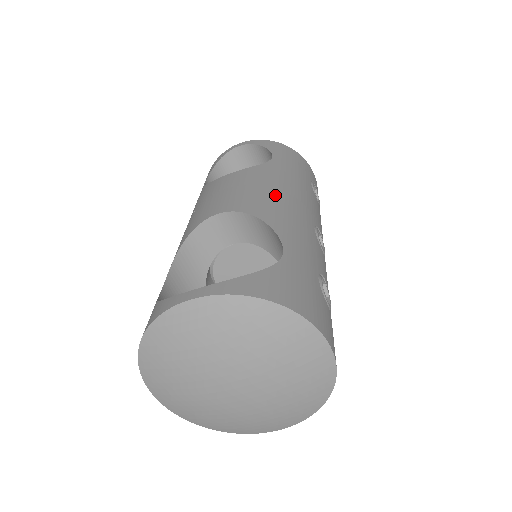
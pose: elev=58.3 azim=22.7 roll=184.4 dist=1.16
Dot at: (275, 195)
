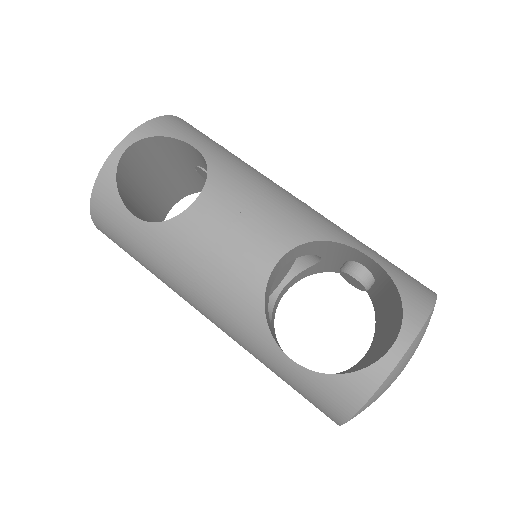
Dot at: (279, 201)
